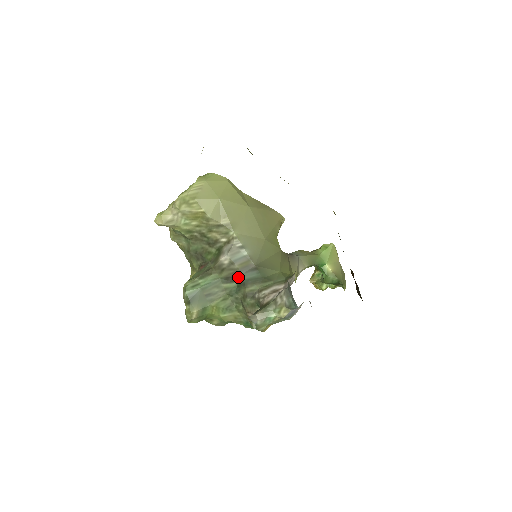
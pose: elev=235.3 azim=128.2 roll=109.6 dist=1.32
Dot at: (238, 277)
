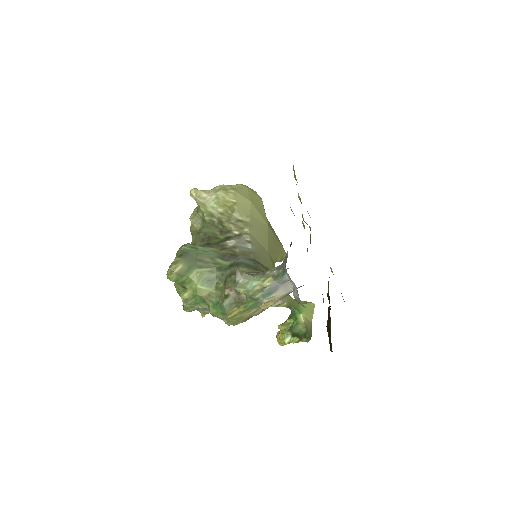
Dot at: (234, 259)
